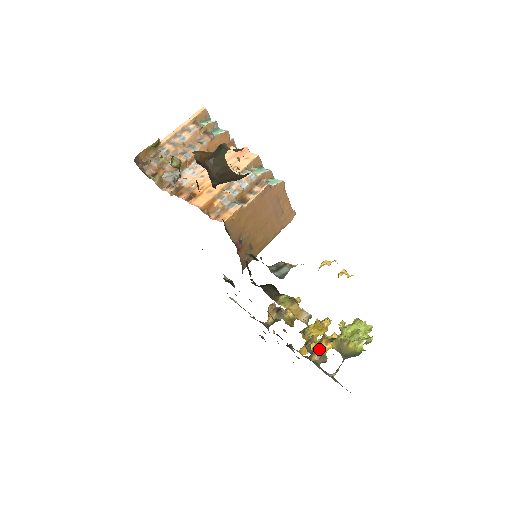
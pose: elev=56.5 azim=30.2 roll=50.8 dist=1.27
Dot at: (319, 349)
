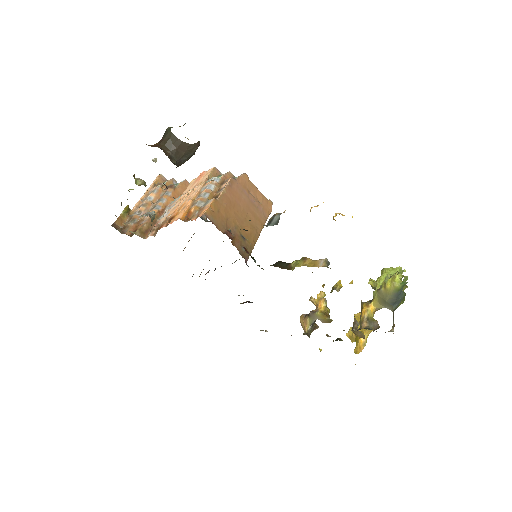
Dot at: (364, 315)
